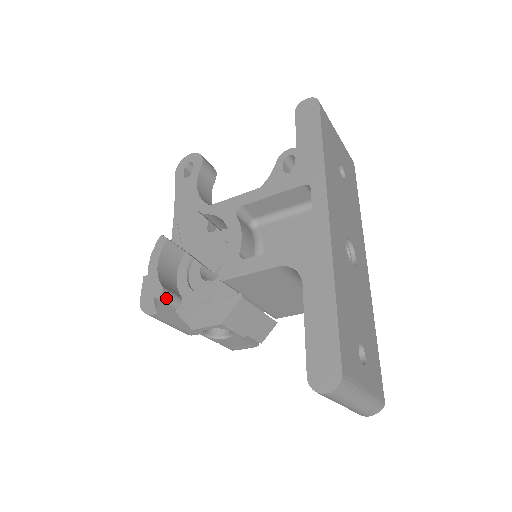
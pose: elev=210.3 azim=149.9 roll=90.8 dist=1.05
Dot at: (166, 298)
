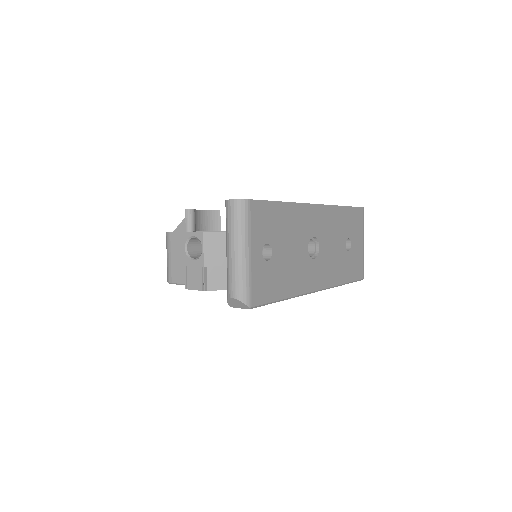
Dot at: (189, 215)
